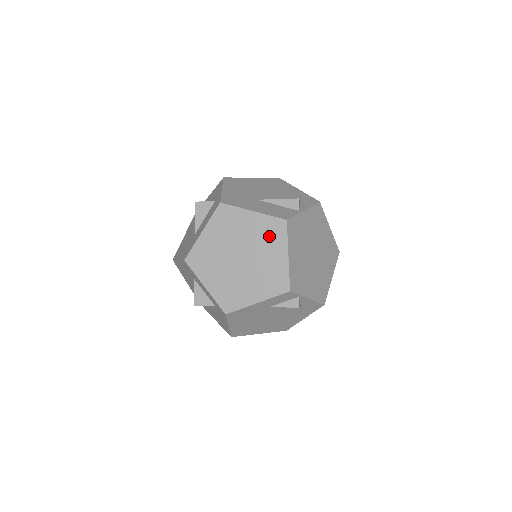
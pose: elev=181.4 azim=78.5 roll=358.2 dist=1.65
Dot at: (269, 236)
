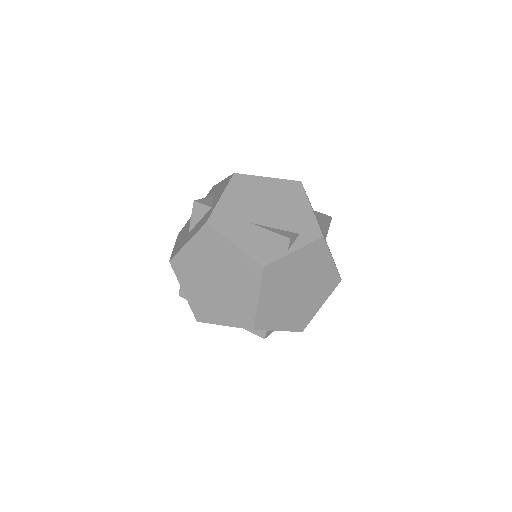
Dot at: (244, 274)
